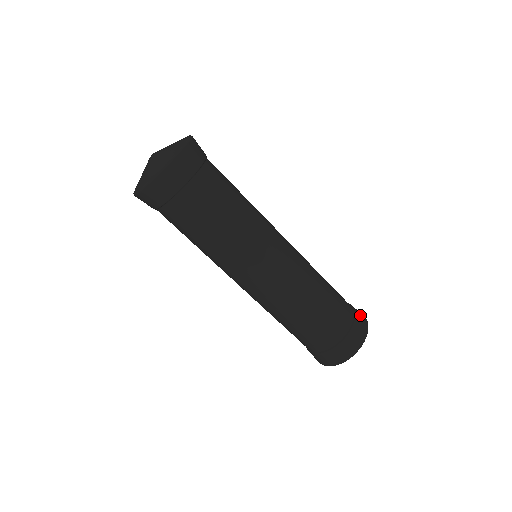
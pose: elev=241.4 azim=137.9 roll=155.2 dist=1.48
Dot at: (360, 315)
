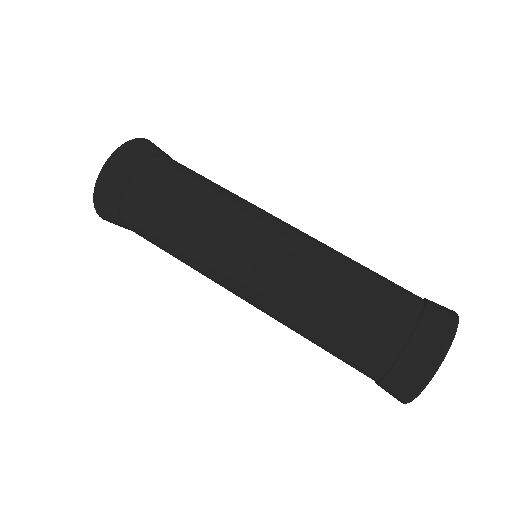
Dot at: (439, 308)
